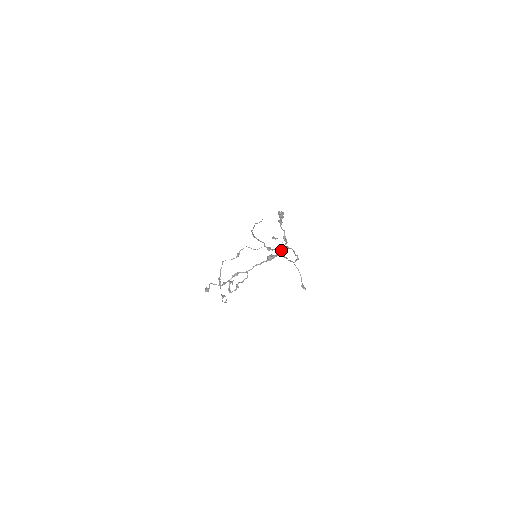
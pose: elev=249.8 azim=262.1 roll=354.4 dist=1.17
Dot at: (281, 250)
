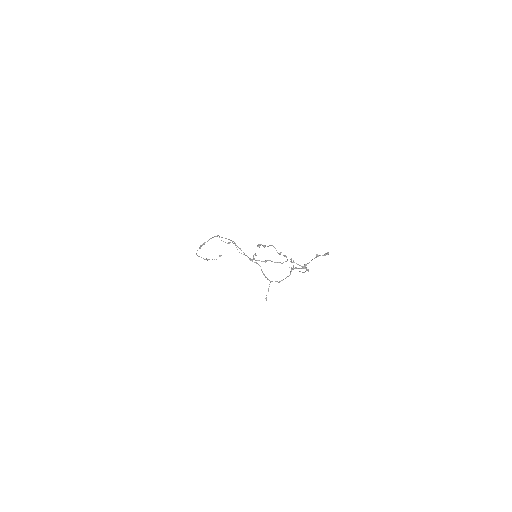
Dot at: (293, 269)
